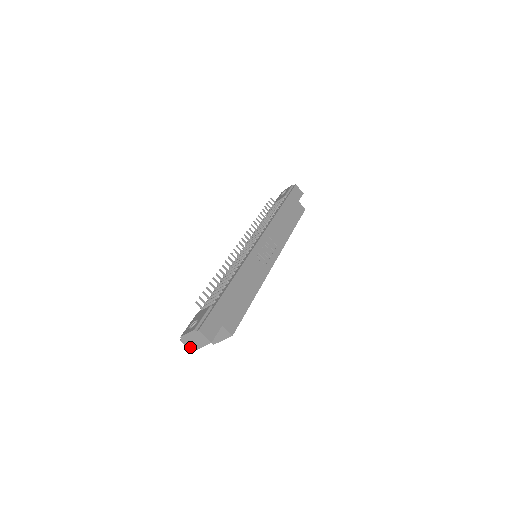
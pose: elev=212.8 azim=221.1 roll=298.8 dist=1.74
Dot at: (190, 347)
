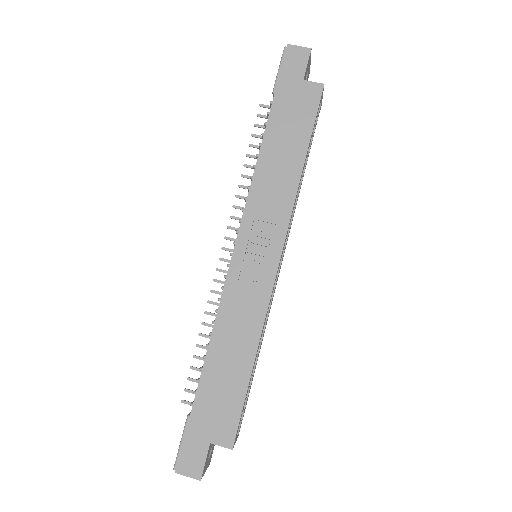
Dot at: occluded
